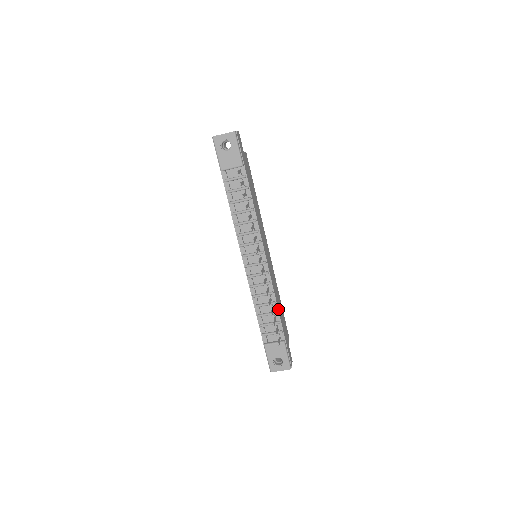
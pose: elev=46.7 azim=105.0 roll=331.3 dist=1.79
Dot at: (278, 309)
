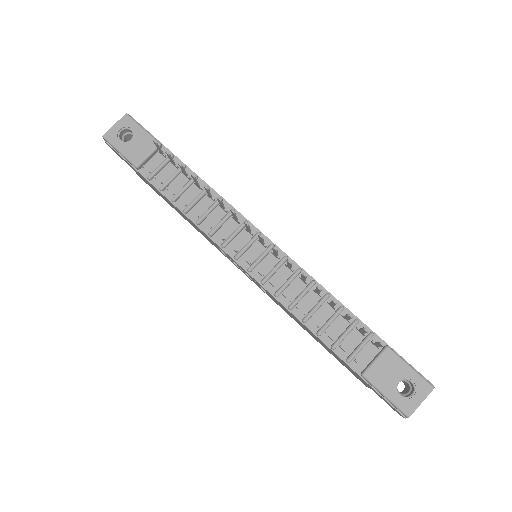
Dot at: (340, 303)
